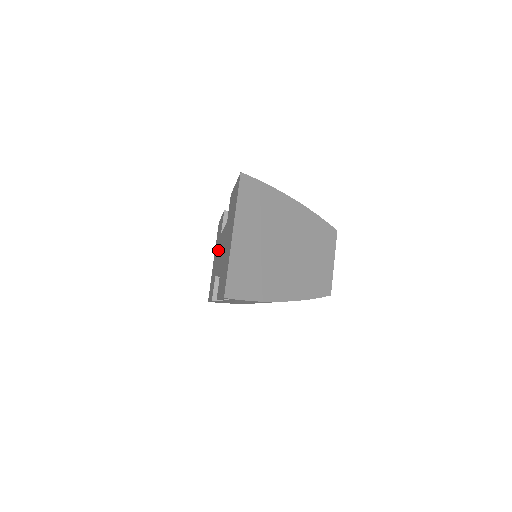
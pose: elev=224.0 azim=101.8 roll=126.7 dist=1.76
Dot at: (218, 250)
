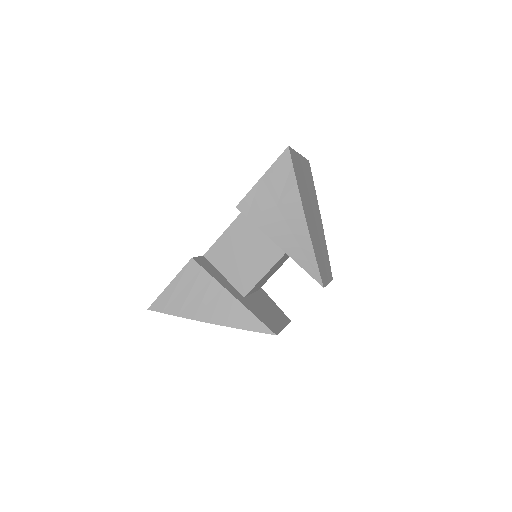
Dot at: occluded
